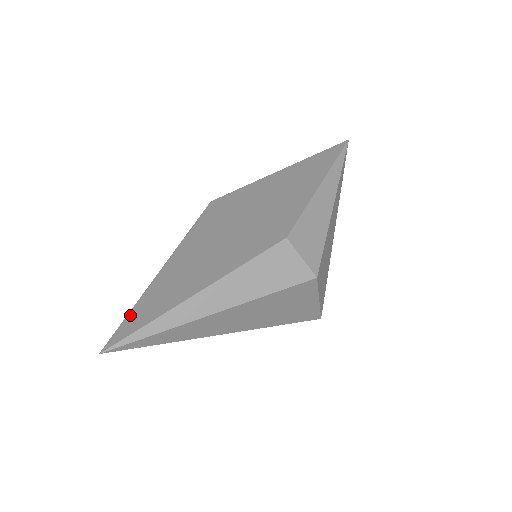
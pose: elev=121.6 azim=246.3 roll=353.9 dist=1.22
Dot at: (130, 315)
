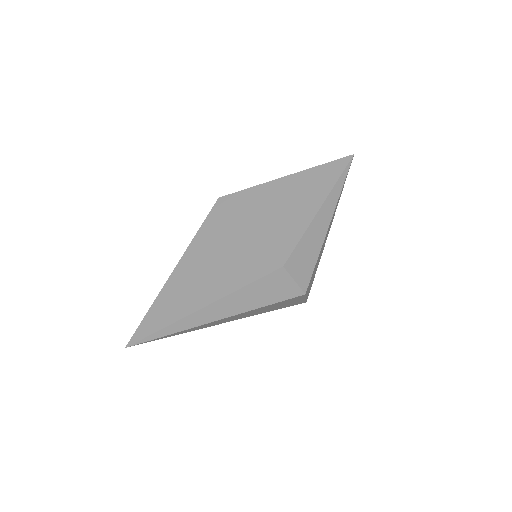
Dot at: (148, 315)
